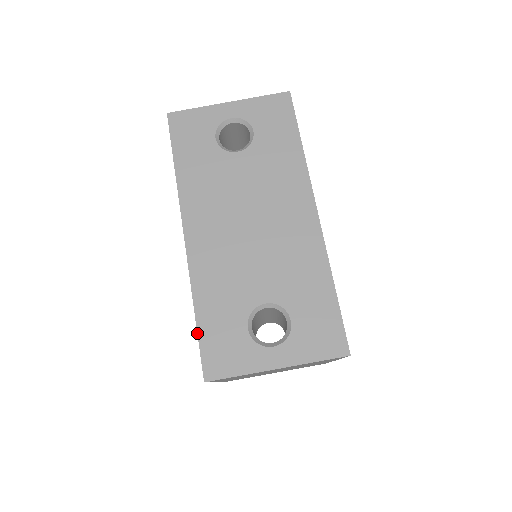
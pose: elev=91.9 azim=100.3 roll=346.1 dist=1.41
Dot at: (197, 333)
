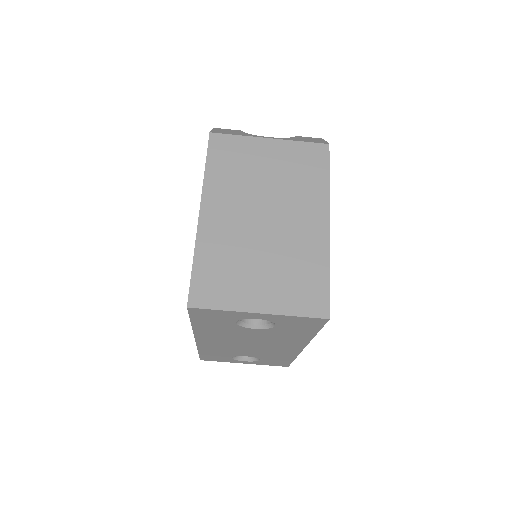
Dot at: (199, 355)
